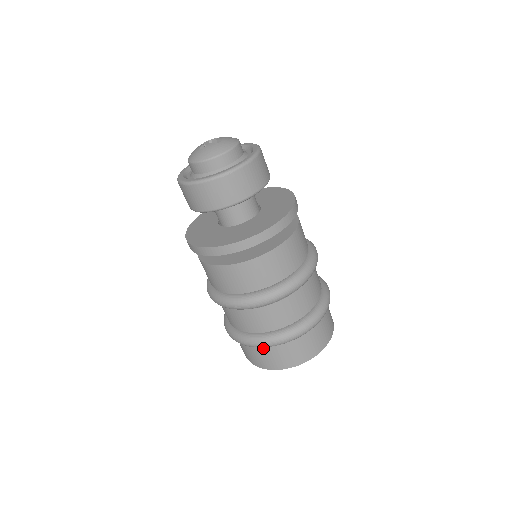
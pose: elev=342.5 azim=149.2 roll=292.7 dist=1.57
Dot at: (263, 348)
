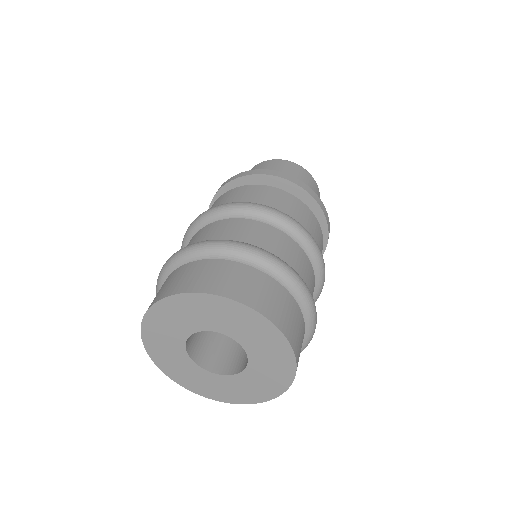
Dot at: (230, 262)
